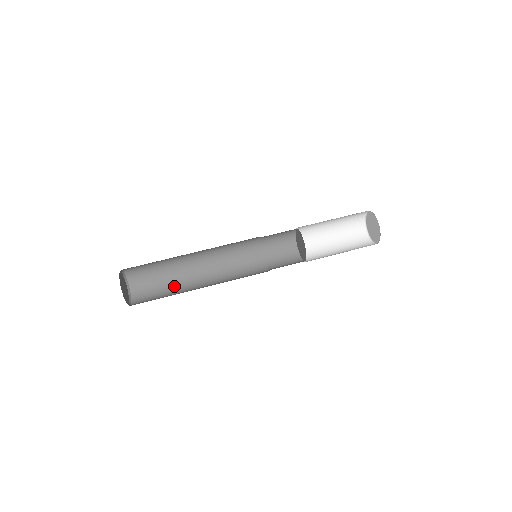
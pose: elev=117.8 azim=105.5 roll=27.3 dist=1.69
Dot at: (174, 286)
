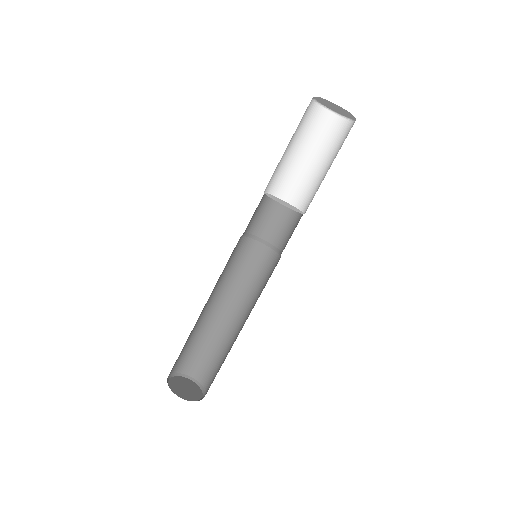
Dot at: (224, 346)
